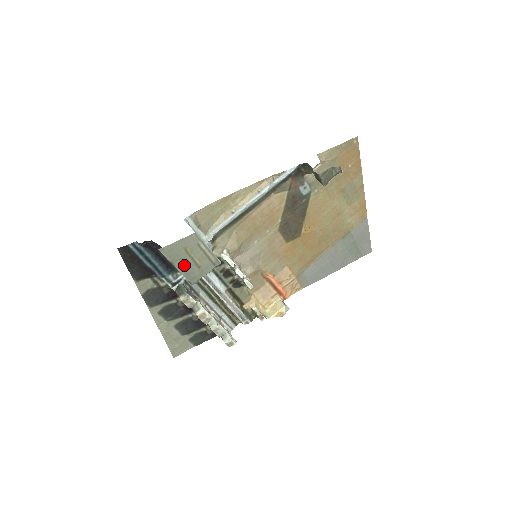
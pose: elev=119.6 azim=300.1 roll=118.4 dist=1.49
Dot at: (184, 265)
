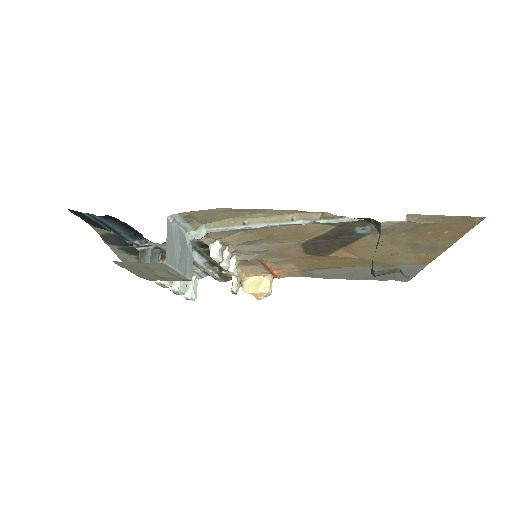
Dot at: (141, 272)
